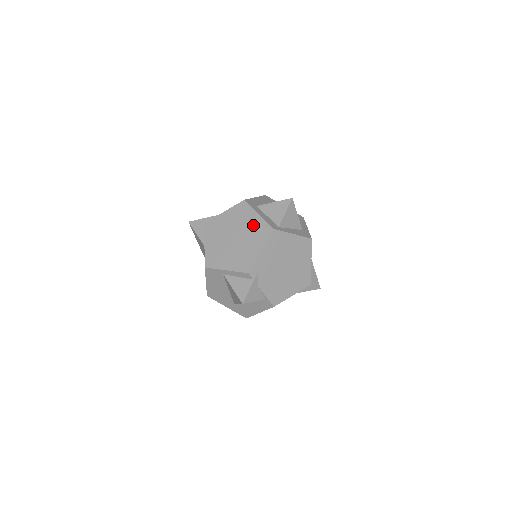
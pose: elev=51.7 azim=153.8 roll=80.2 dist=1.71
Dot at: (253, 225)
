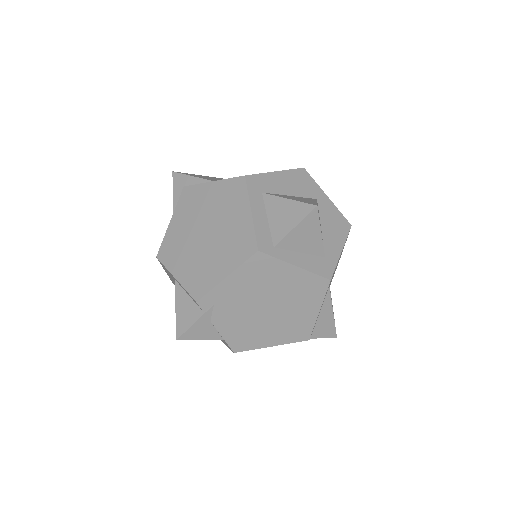
Dot at: (236, 227)
